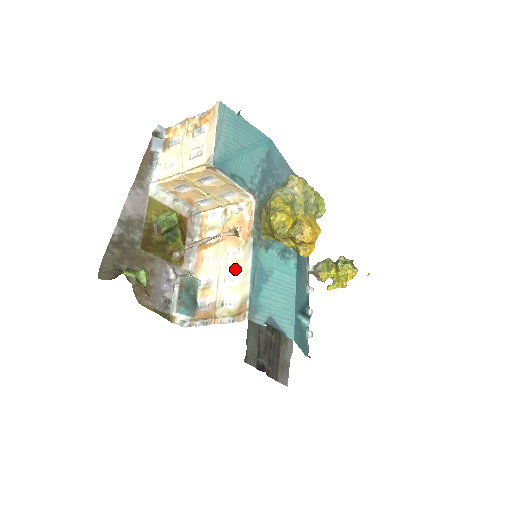
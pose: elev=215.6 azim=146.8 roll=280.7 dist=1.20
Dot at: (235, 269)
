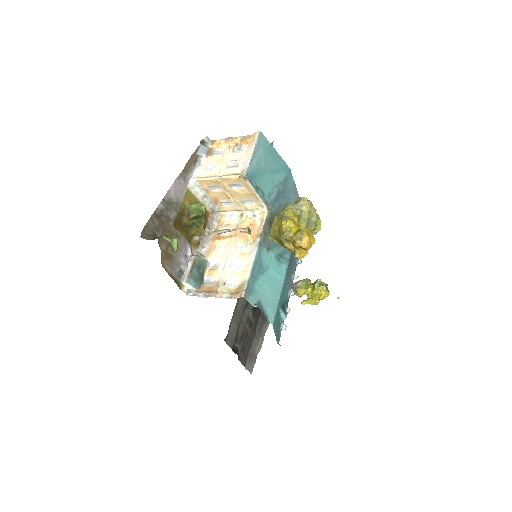
Dot at: (240, 259)
